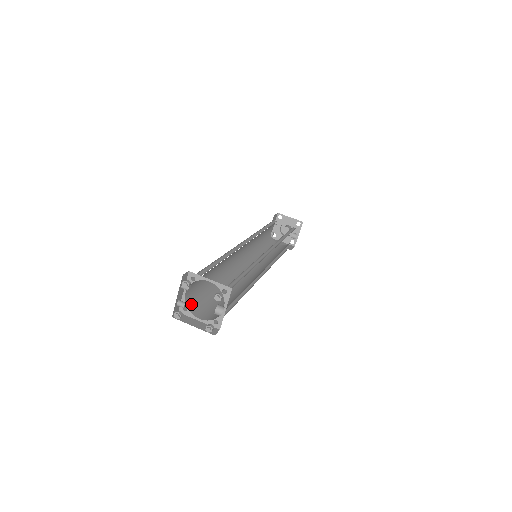
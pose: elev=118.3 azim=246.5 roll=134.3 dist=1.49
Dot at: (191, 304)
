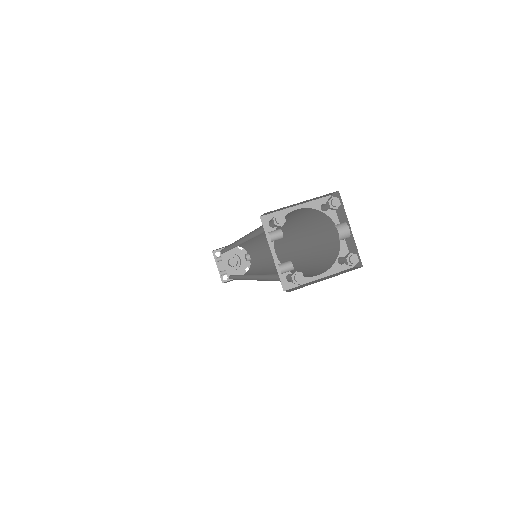
Dot at: occluded
